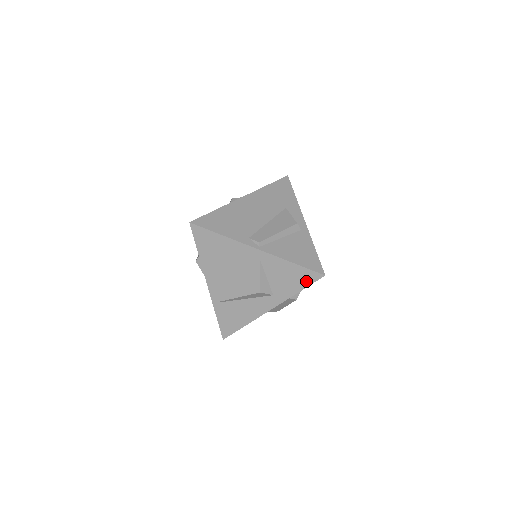
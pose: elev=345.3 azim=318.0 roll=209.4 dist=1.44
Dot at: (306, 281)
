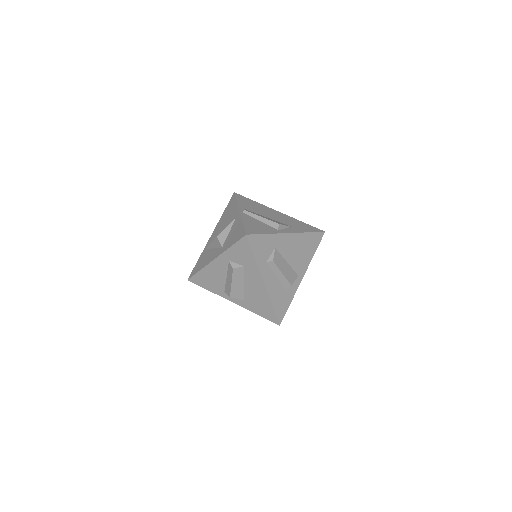
Dot at: (238, 238)
